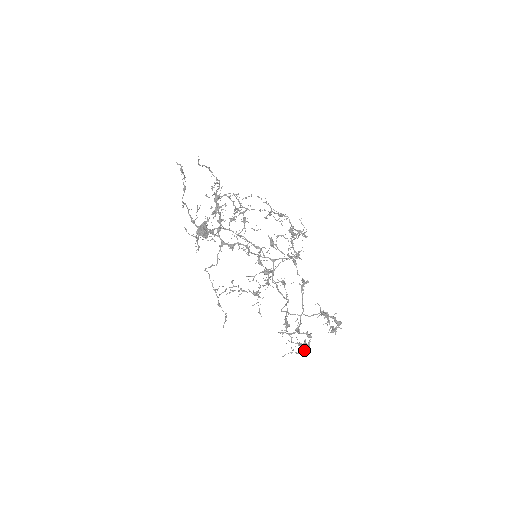
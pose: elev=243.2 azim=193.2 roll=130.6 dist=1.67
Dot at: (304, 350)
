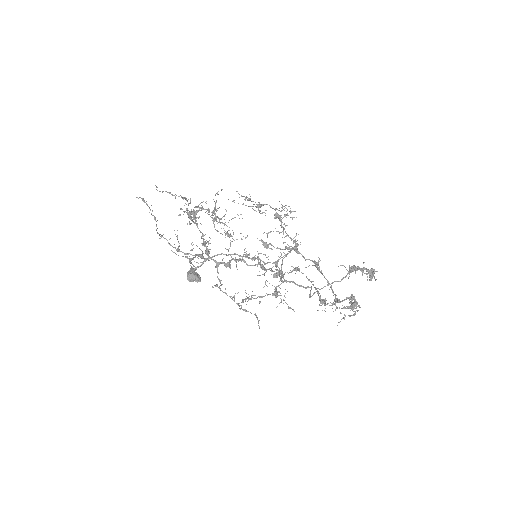
Dot at: (355, 311)
